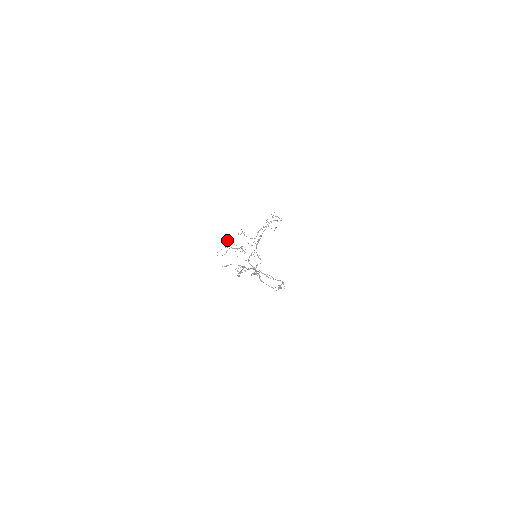
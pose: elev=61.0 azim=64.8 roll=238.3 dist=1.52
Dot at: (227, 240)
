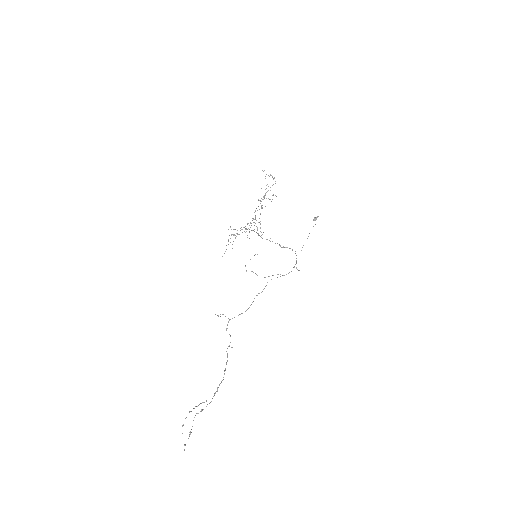
Dot at: occluded
